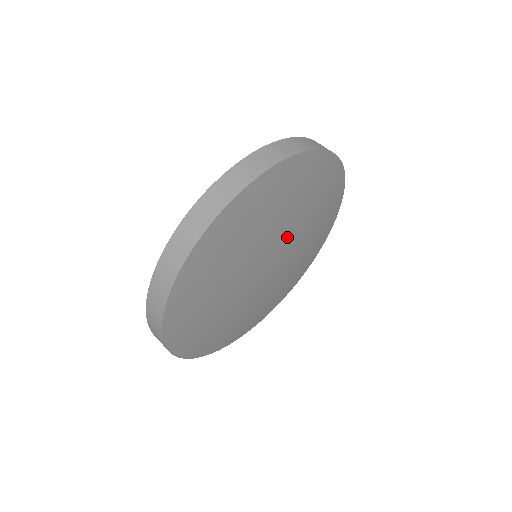
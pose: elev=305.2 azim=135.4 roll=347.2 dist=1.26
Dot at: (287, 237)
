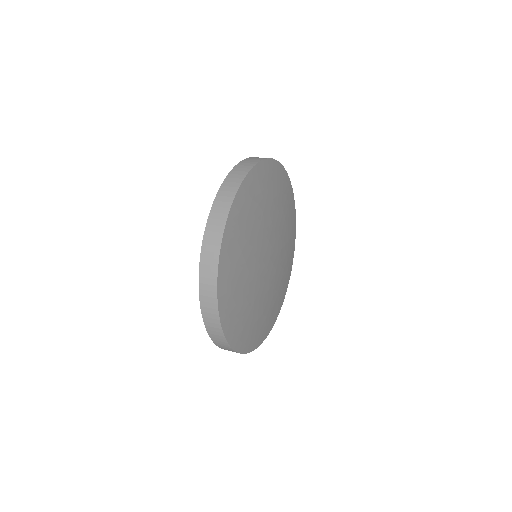
Dot at: (267, 234)
